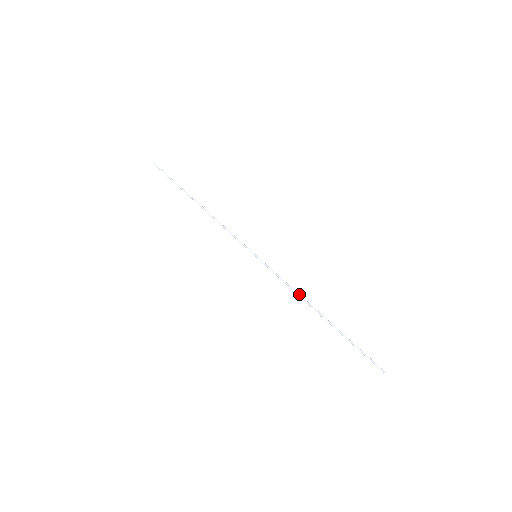
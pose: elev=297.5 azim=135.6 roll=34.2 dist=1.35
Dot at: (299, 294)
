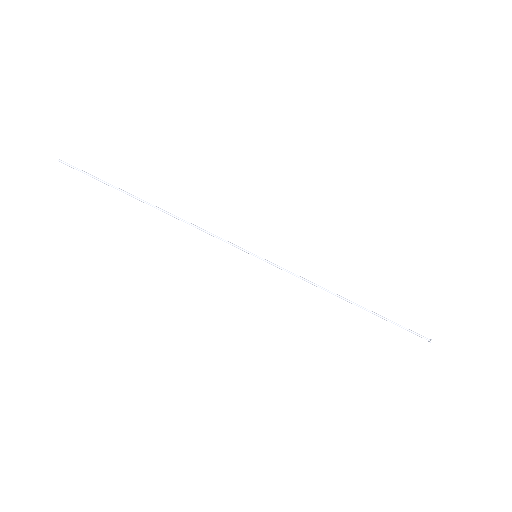
Dot at: occluded
